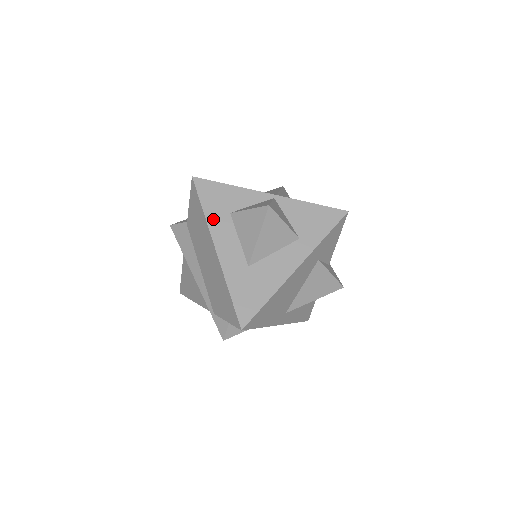
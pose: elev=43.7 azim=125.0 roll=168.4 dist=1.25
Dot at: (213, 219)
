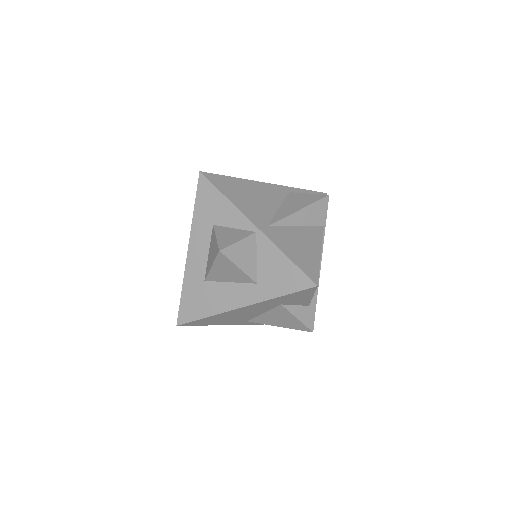
Dot at: (198, 222)
